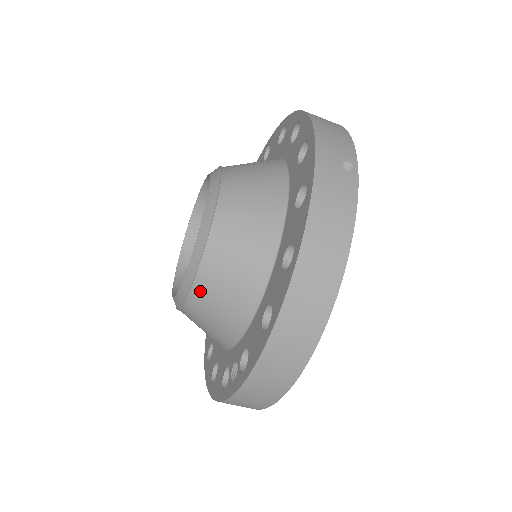
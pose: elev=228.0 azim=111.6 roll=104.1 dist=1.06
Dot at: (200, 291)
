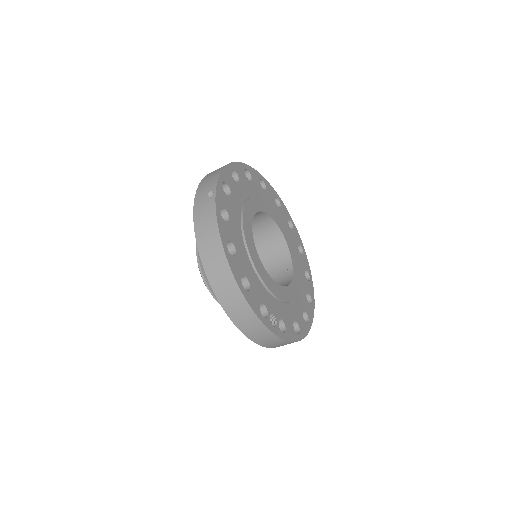
Dot at: occluded
